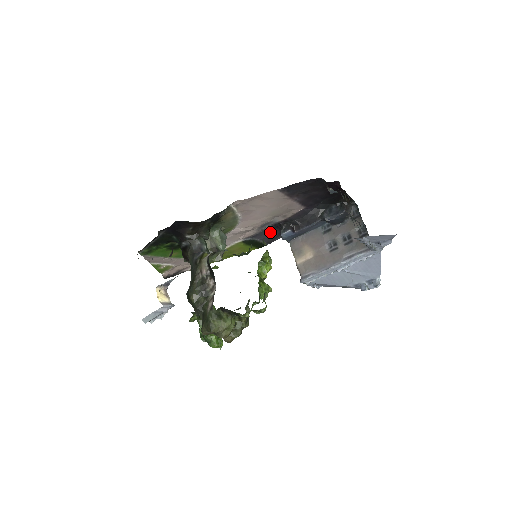
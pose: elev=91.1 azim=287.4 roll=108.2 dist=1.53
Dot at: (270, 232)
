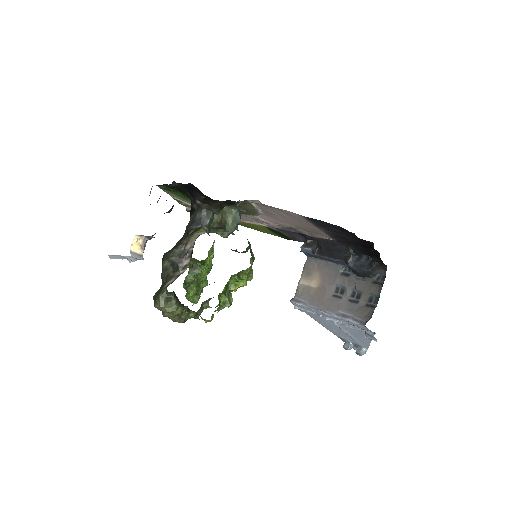
Dot at: (297, 235)
